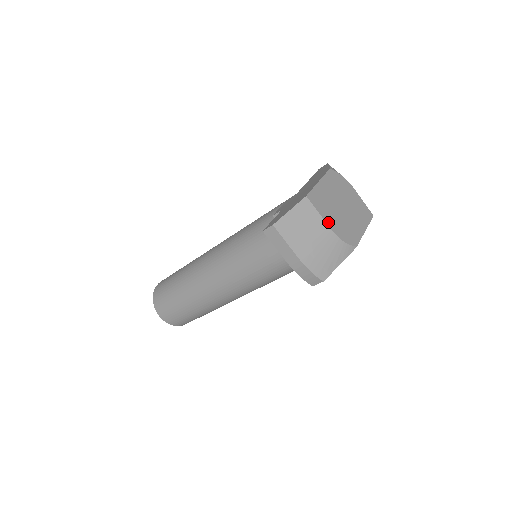
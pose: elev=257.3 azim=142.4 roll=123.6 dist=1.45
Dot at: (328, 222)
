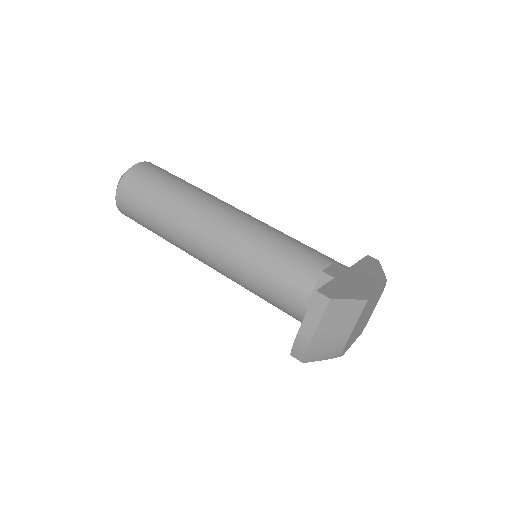
Dot at: (354, 328)
